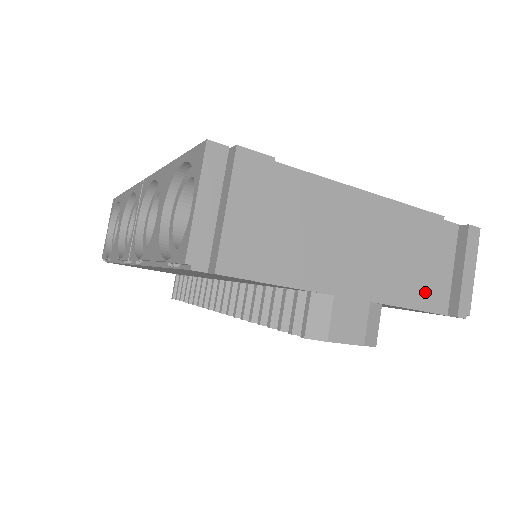
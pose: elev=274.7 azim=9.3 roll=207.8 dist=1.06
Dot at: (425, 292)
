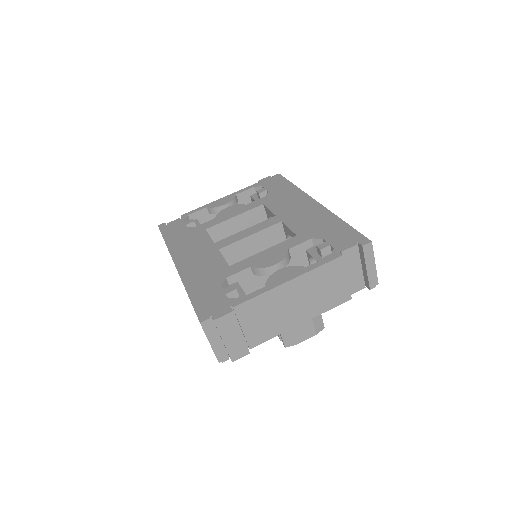
Dot at: (344, 294)
